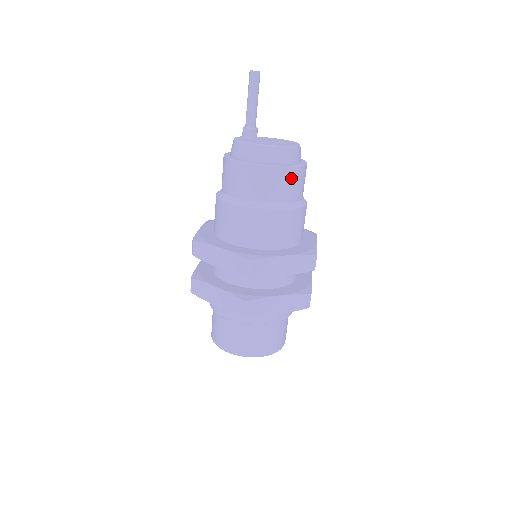
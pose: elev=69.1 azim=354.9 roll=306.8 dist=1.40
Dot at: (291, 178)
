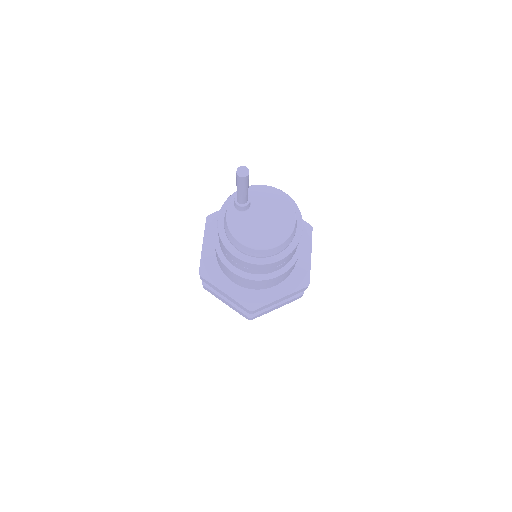
Dot at: (286, 259)
